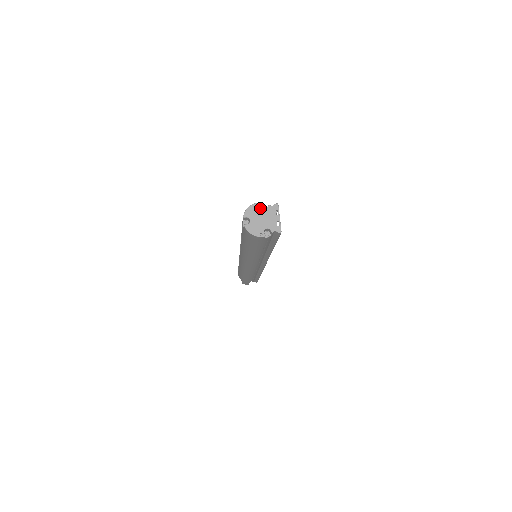
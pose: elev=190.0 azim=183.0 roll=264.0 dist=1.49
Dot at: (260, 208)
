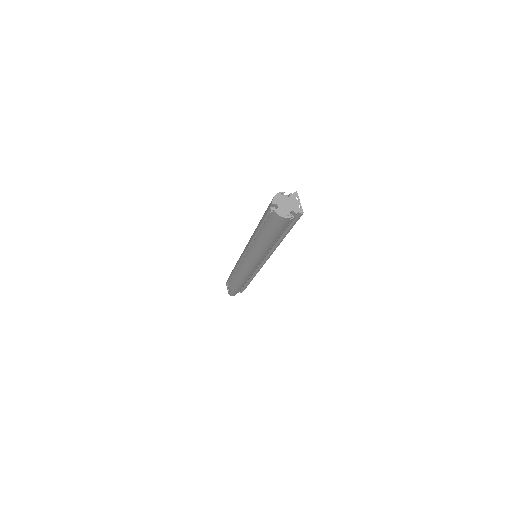
Dot at: (284, 196)
